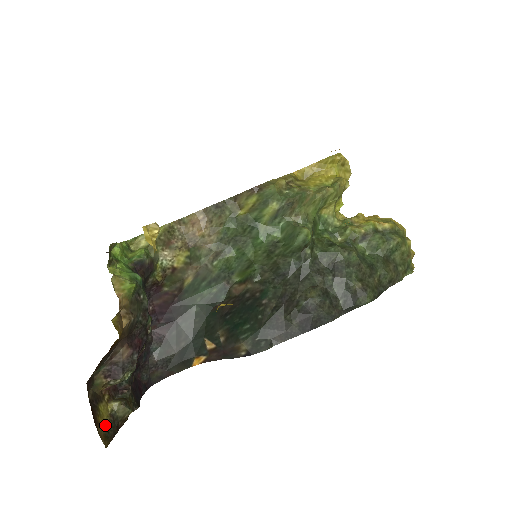
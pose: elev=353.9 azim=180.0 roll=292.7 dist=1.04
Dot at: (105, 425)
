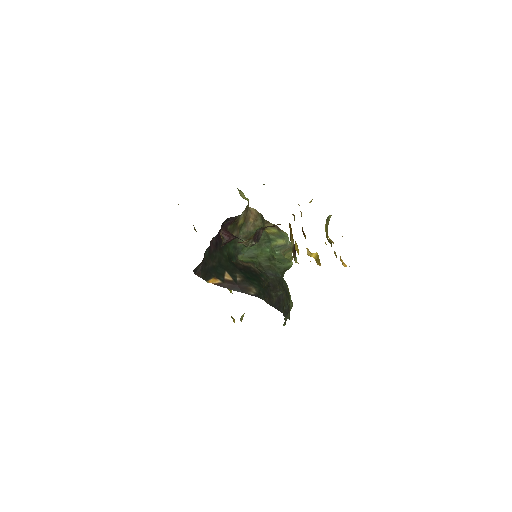
Dot at: occluded
